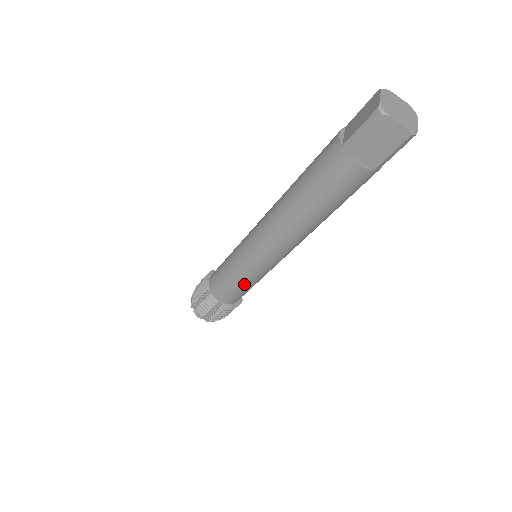
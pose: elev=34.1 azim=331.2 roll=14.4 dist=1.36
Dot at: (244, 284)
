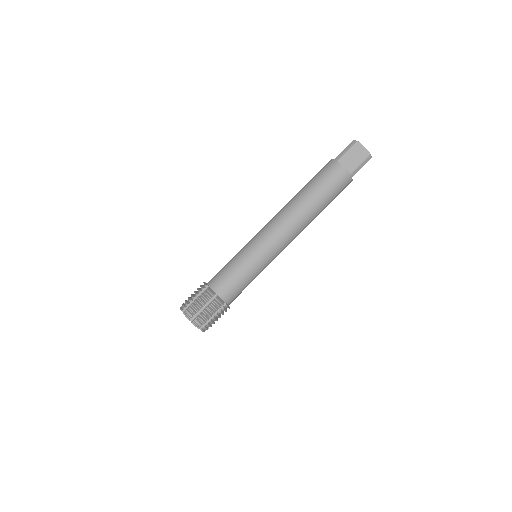
Dot at: (245, 271)
